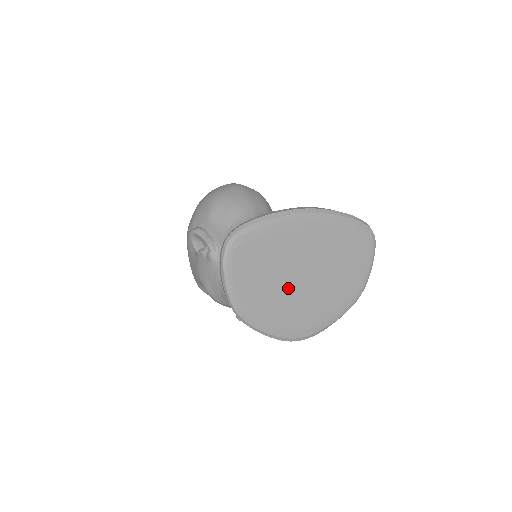
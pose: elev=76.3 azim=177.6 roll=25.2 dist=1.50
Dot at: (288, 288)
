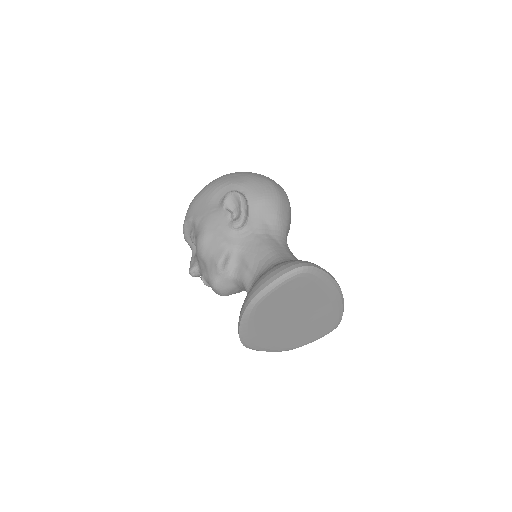
Dot at: (282, 317)
